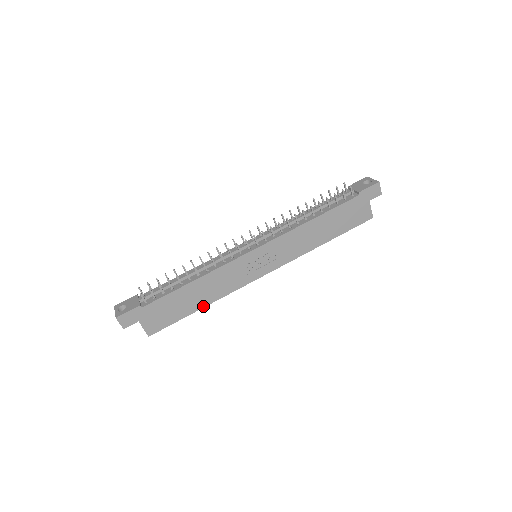
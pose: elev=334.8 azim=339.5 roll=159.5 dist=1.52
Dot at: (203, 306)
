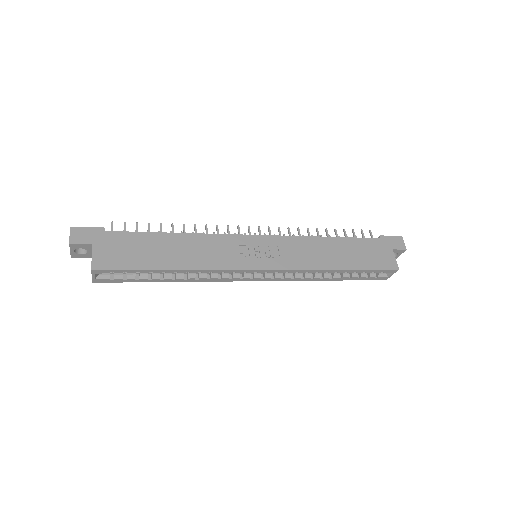
Dot at: (176, 268)
